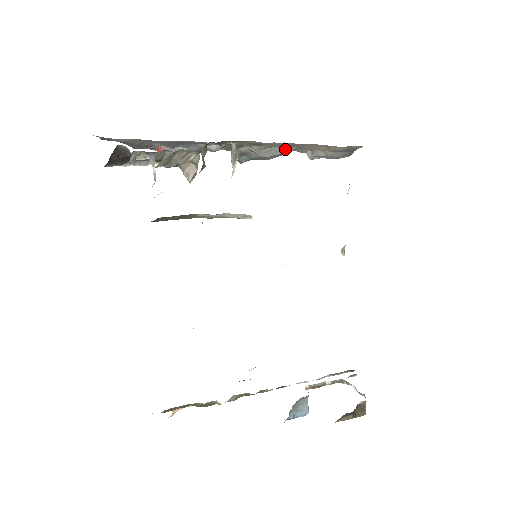
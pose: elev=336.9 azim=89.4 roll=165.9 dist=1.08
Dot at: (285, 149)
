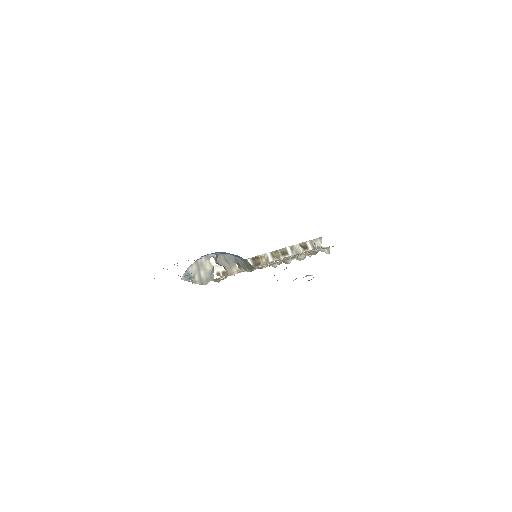
Dot at: occluded
